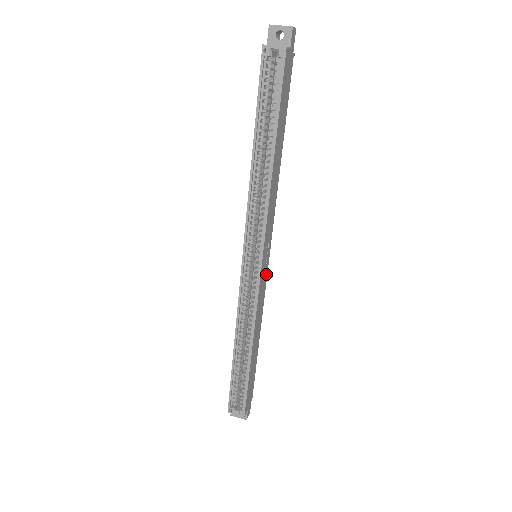
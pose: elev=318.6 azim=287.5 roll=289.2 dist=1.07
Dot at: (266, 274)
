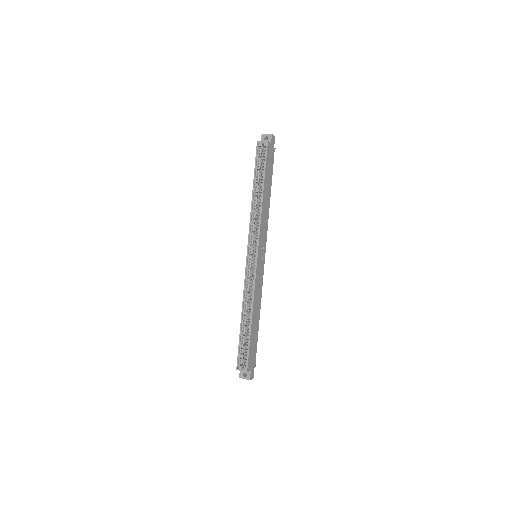
Dot at: (263, 269)
